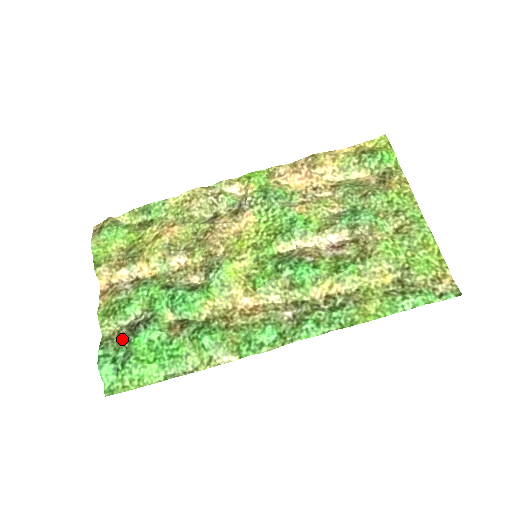
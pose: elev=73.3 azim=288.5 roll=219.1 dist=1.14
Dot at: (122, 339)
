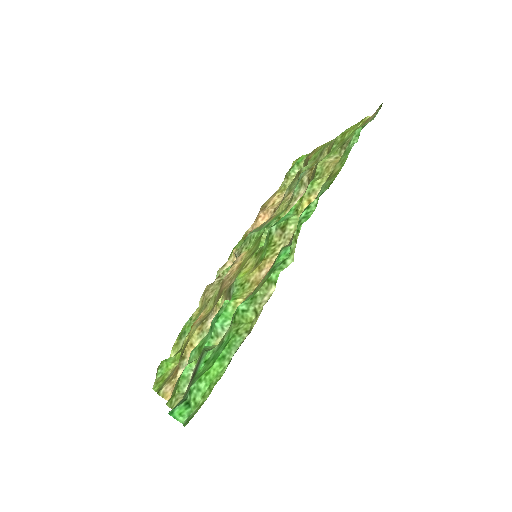
Dot at: (187, 389)
